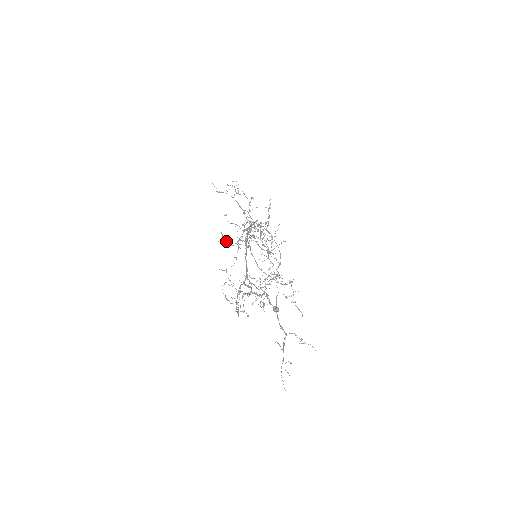
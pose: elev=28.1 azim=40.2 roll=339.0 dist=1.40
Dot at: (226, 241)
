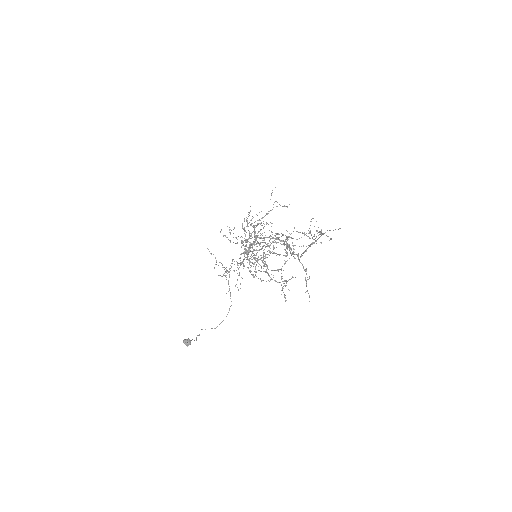
Dot at: occluded
